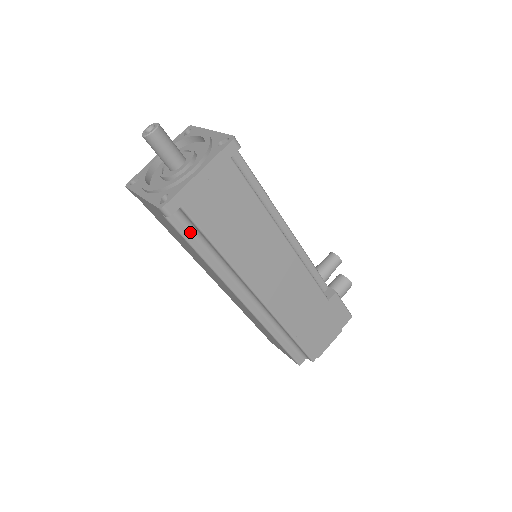
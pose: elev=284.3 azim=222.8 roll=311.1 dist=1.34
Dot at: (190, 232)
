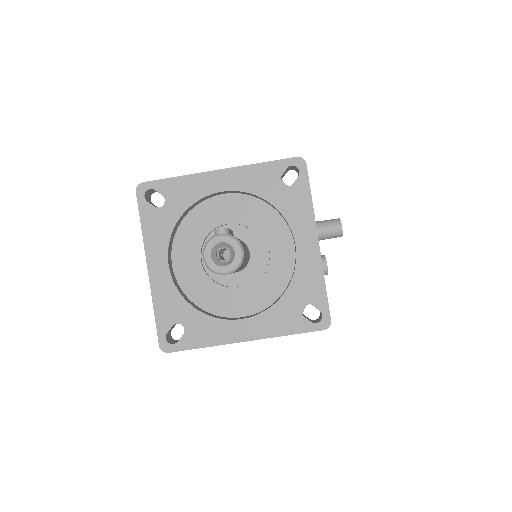
Dot at: occluded
